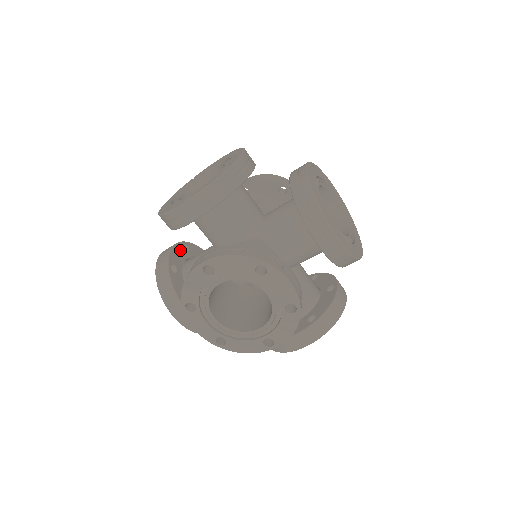
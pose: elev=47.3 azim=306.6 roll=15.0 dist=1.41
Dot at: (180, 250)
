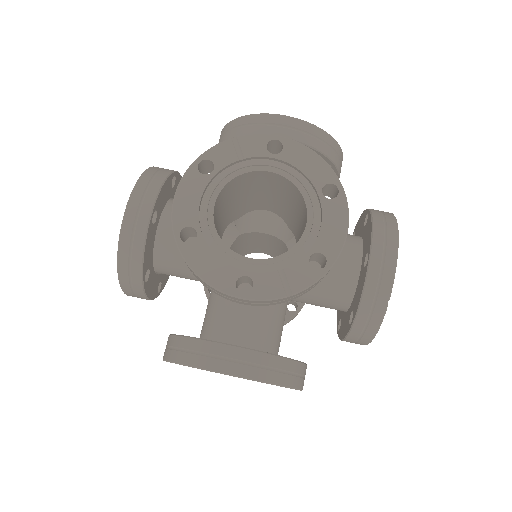
Dot at: occluded
